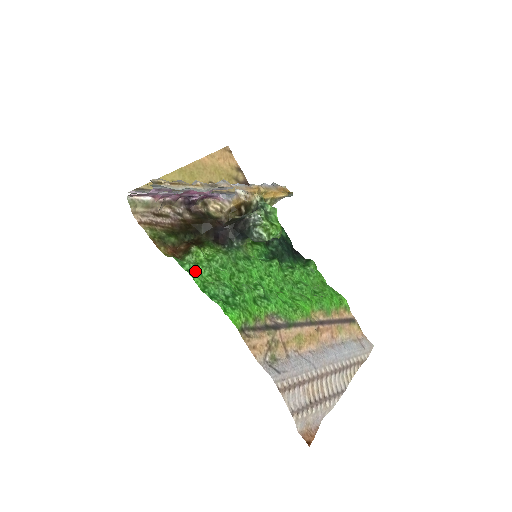
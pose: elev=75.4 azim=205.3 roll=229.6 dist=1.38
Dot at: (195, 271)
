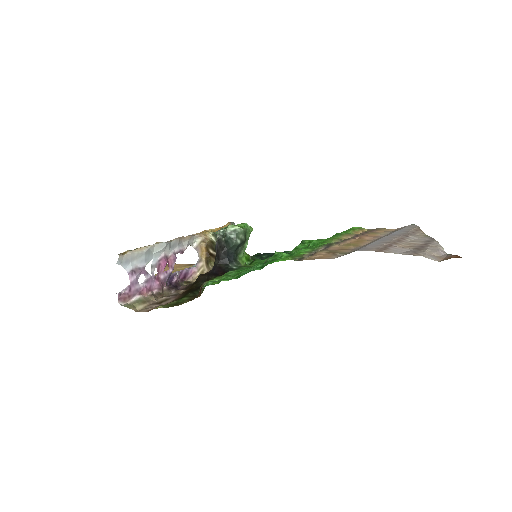
Dot at: occluded
